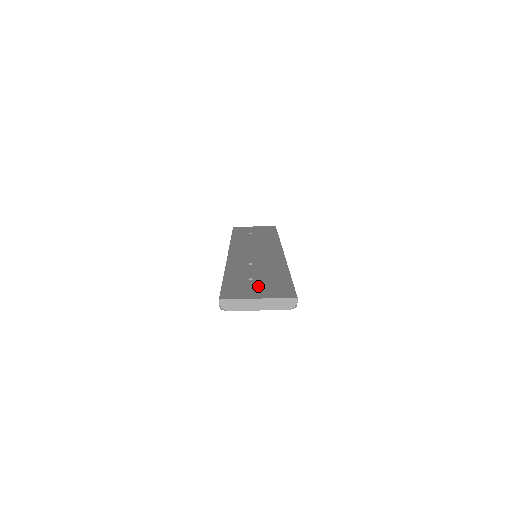
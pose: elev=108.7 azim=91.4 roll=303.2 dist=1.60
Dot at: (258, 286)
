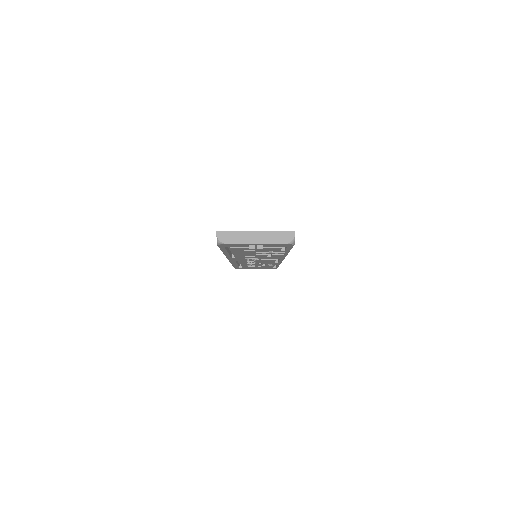
Dot at: occluded
